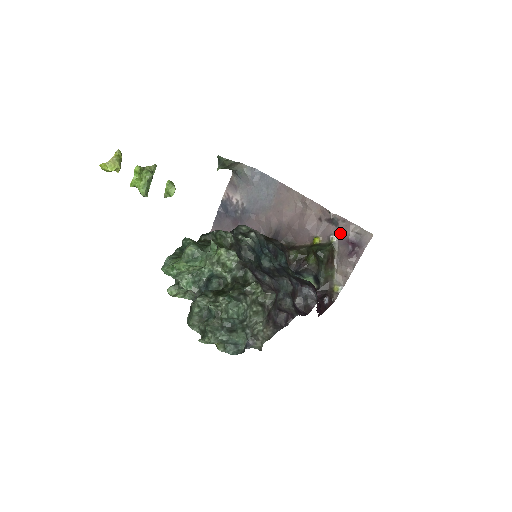
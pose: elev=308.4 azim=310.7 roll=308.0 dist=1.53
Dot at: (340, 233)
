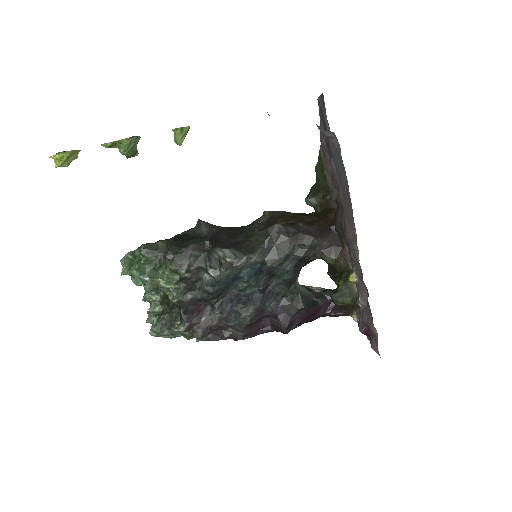
Dot at: (366, 309)
